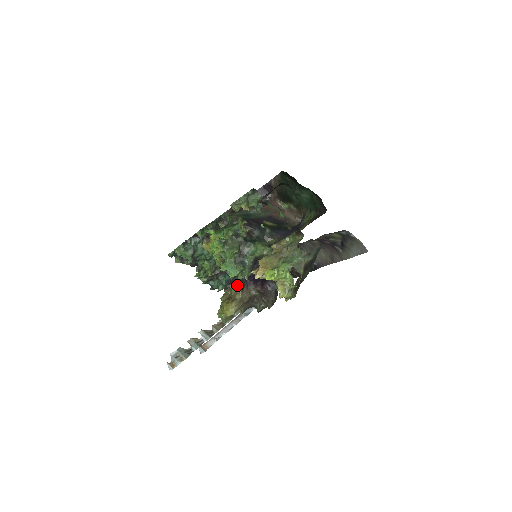
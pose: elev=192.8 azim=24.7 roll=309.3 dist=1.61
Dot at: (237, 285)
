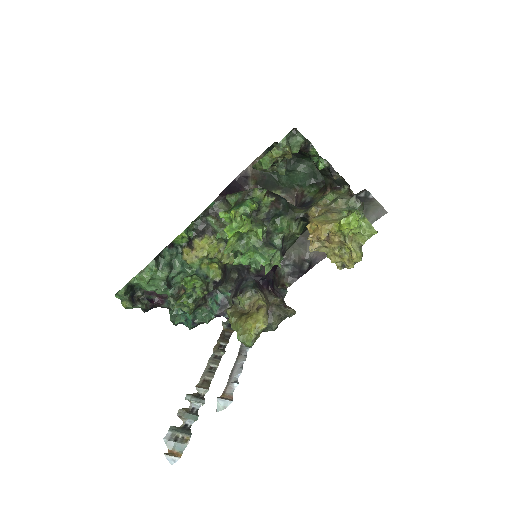
Dot at: (255, 289)
